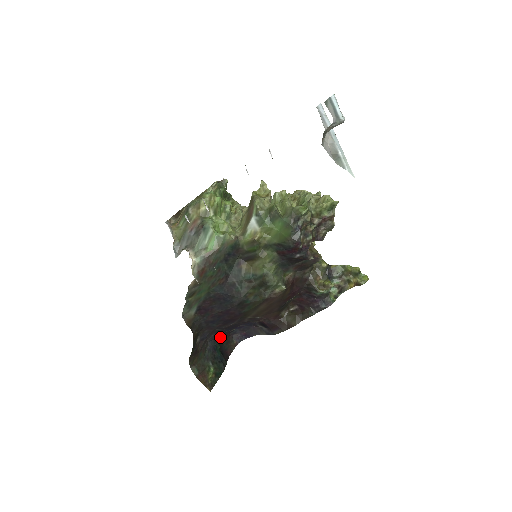
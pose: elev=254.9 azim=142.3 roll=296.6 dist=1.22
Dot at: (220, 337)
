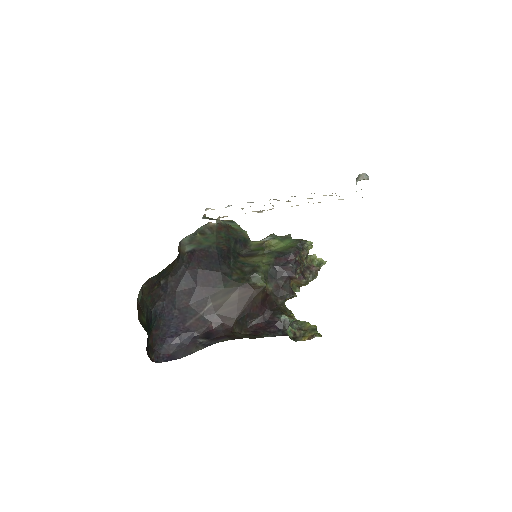
Dot at: (156, 327)
